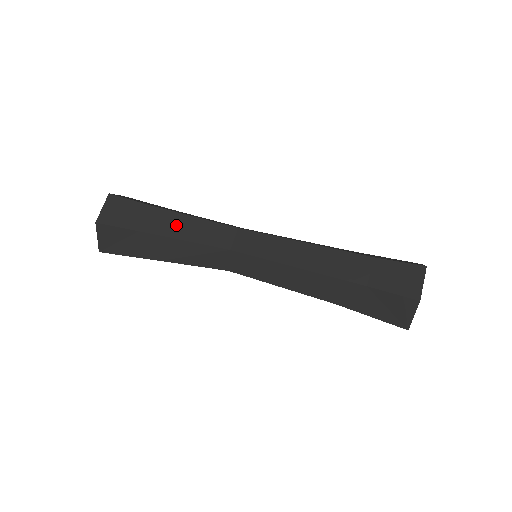
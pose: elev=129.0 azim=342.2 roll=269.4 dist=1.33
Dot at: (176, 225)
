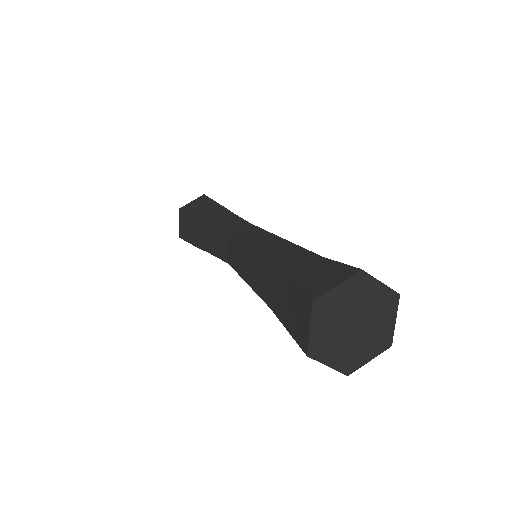
Dot at: (217, 217)
